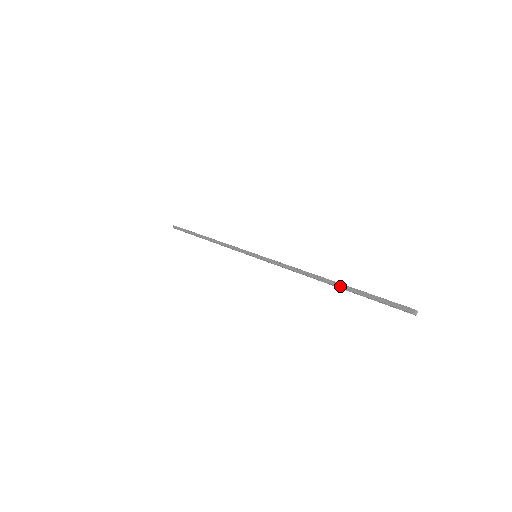
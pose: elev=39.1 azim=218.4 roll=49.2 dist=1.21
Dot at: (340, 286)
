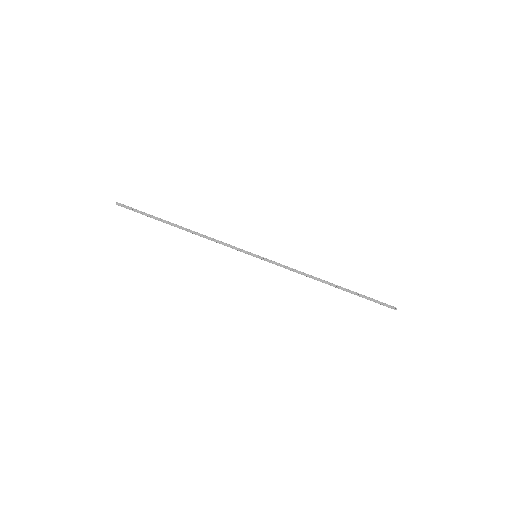
Dot at: (344, 290)
